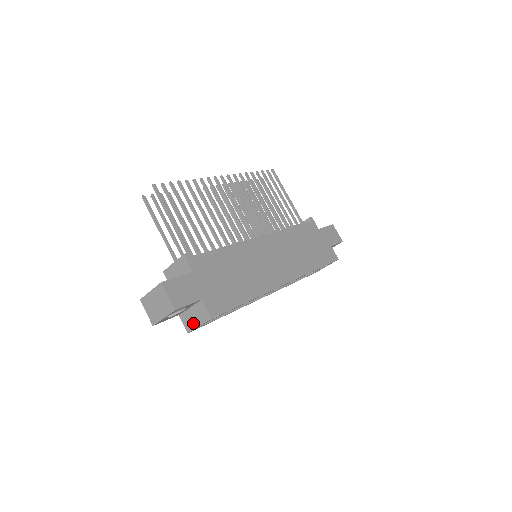
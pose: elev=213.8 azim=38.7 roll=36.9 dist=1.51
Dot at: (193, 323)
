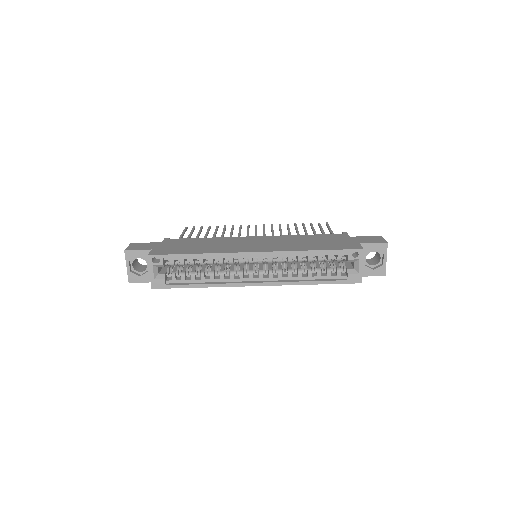
Dot at: (151, 275)
